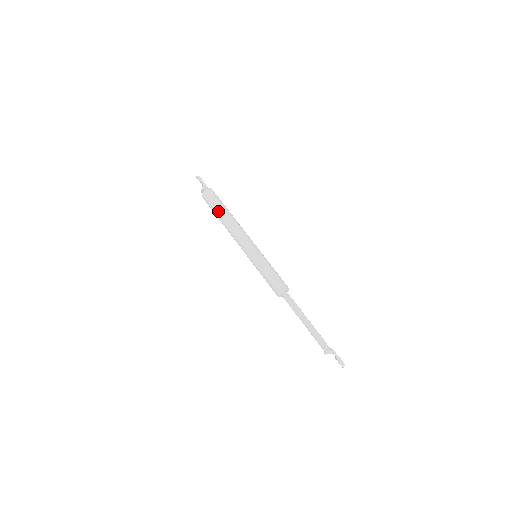
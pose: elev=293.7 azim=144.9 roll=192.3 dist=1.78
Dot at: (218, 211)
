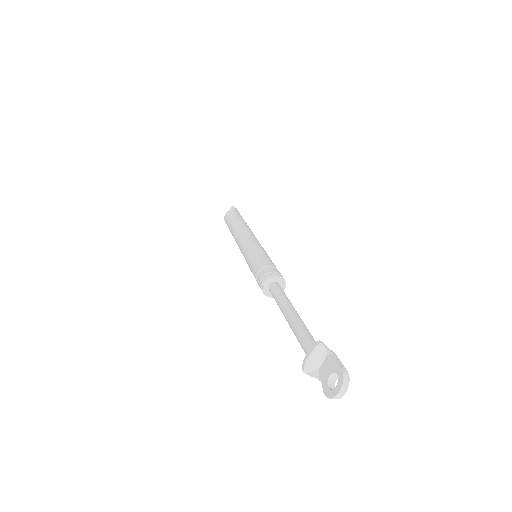
Dot at: (239, 218)
